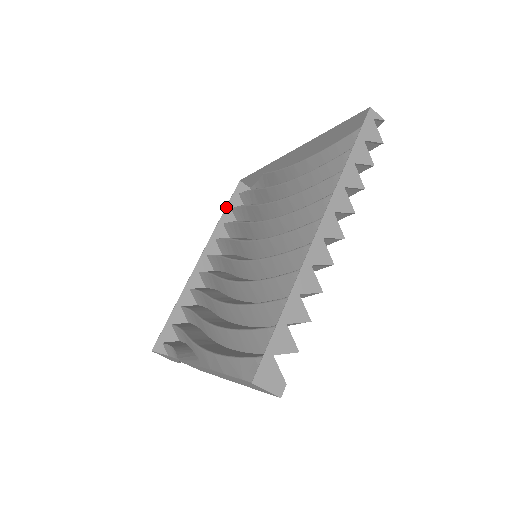
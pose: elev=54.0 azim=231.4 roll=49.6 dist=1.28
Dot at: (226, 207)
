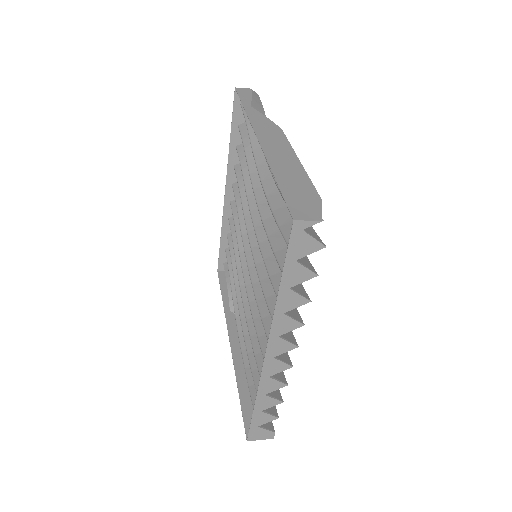
Dot at: (231, 128)
